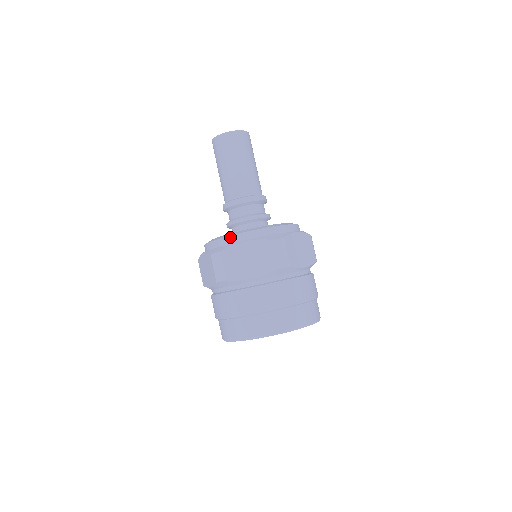
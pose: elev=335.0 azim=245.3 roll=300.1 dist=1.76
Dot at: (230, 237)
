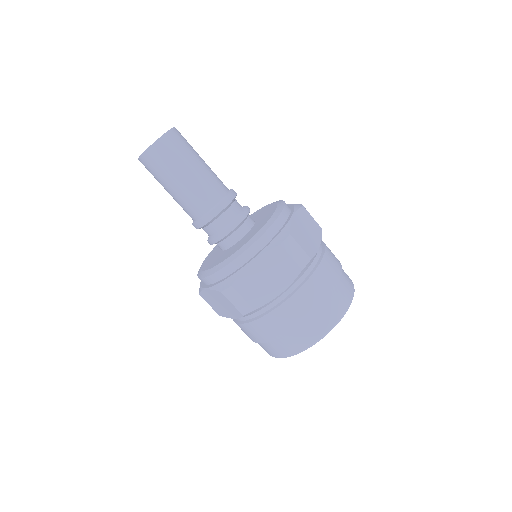
Dot at: (232, 263)
